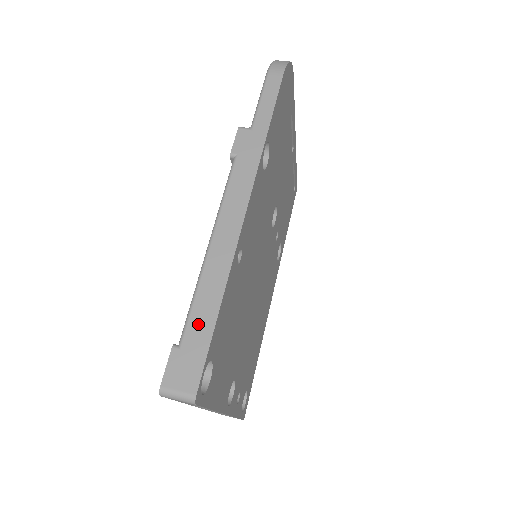
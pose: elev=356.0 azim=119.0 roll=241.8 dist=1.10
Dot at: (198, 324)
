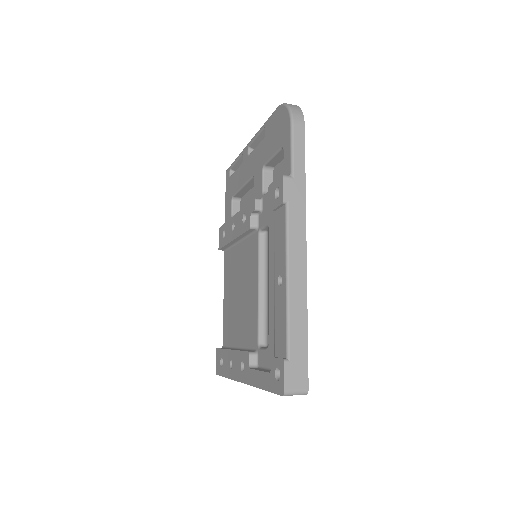
Dot at: (297, 341)
